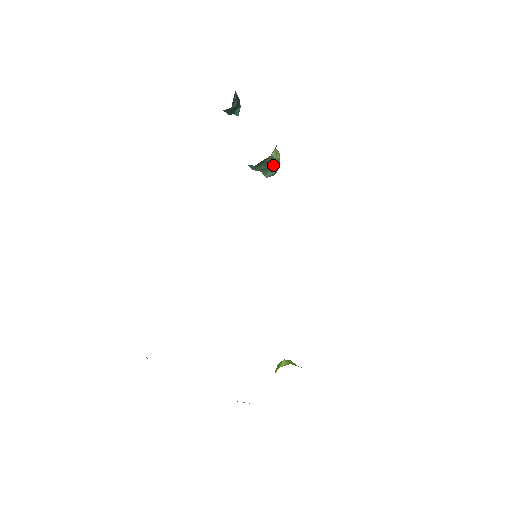
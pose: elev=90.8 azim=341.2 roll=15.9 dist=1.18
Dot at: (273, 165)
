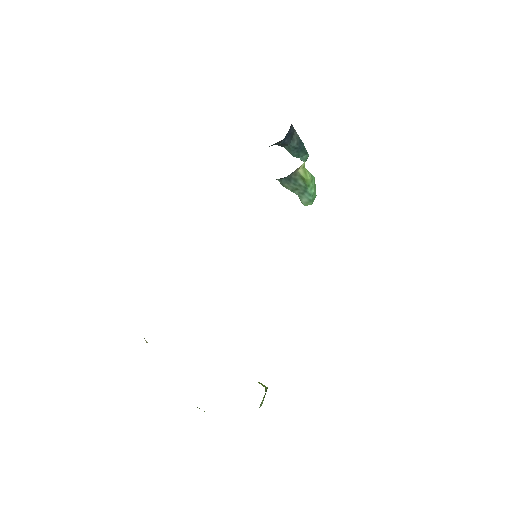
Dot at: (304, 187)
